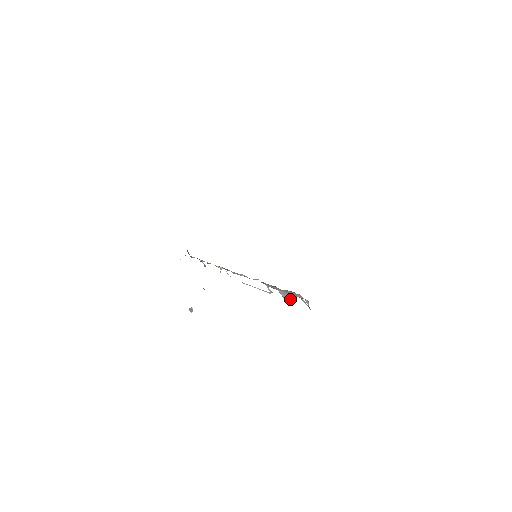
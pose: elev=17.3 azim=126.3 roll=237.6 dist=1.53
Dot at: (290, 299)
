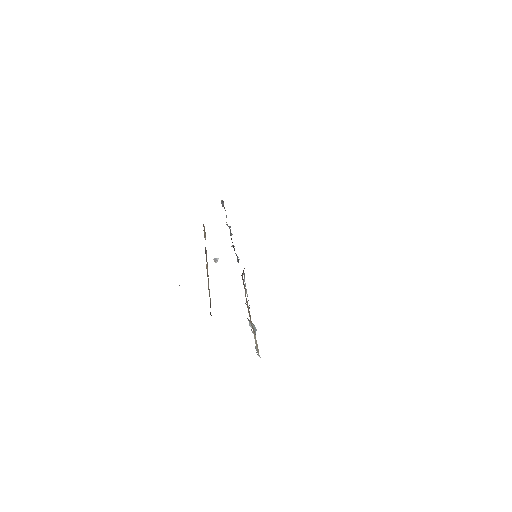
Dot at: occluded
